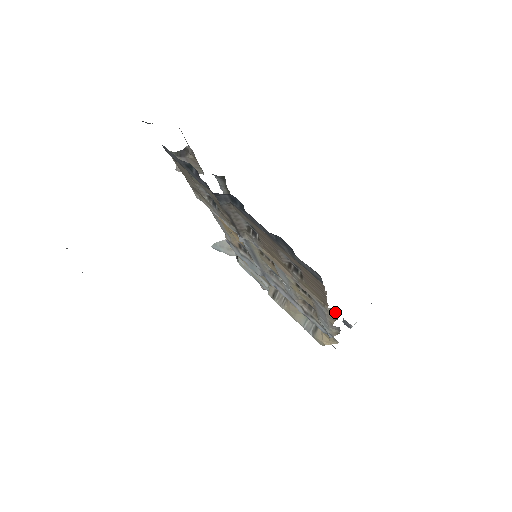
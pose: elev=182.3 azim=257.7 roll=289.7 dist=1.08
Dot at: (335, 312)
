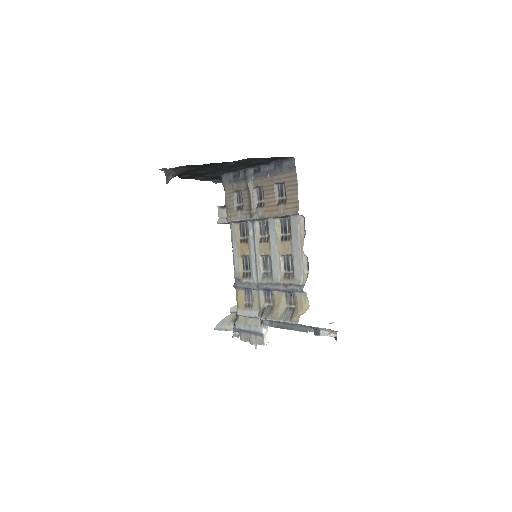
Dot at: (303, 223)
